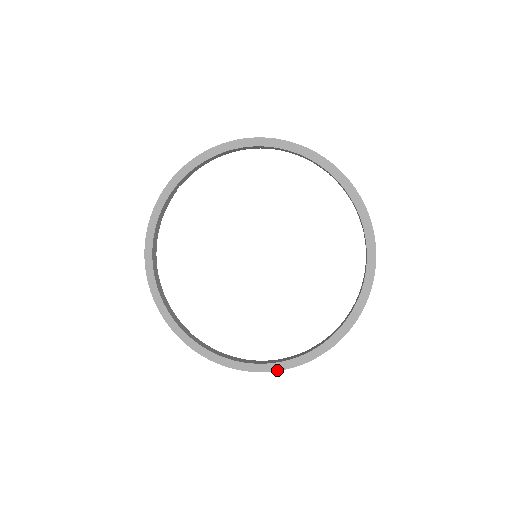
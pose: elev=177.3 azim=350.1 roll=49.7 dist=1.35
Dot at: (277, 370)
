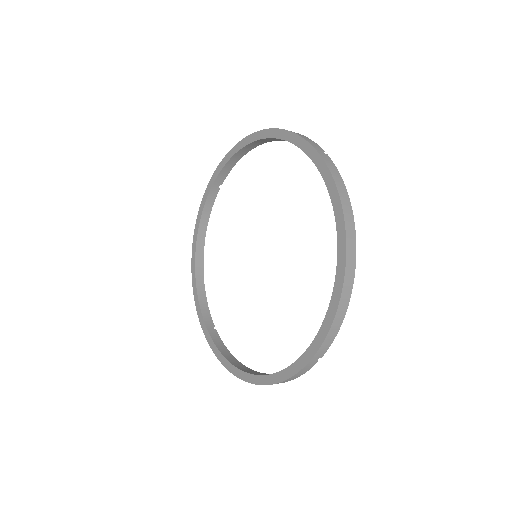
Dot at: (255, 383)
